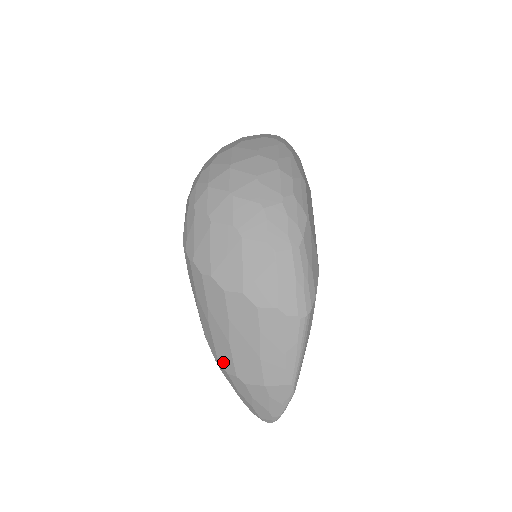
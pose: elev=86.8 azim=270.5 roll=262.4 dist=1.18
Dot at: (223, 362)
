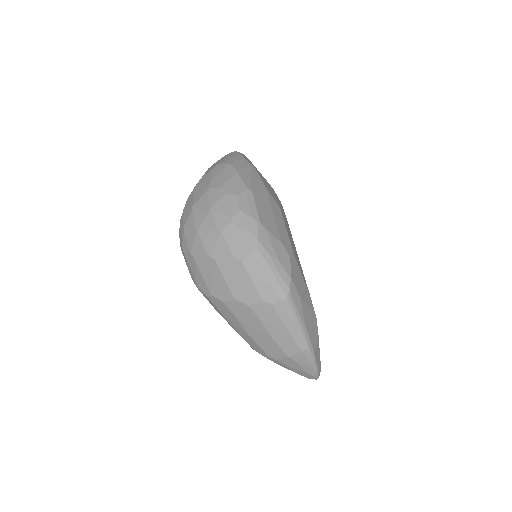
Dot at: (256, 349)
